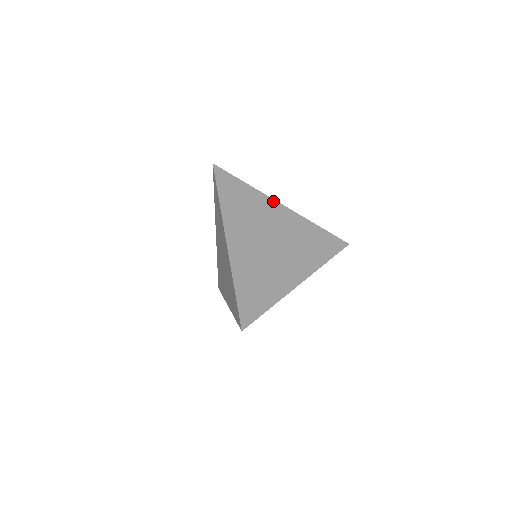
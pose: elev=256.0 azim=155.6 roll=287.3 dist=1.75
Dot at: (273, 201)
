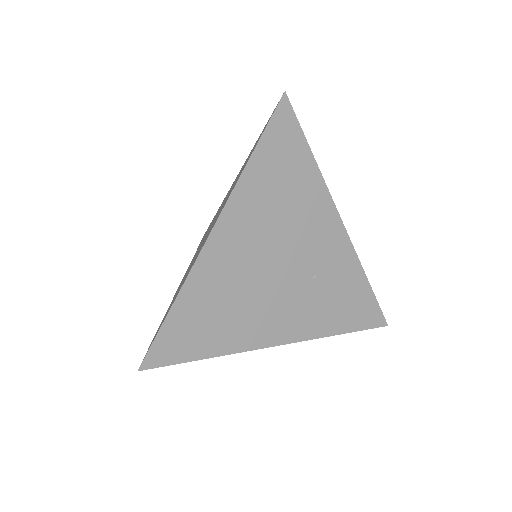
Dot at: (332, 206)
